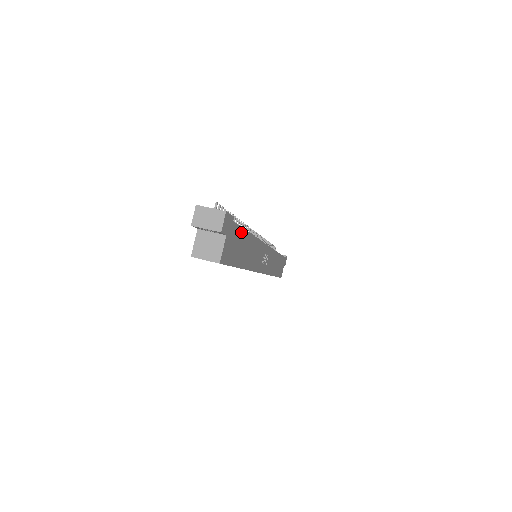
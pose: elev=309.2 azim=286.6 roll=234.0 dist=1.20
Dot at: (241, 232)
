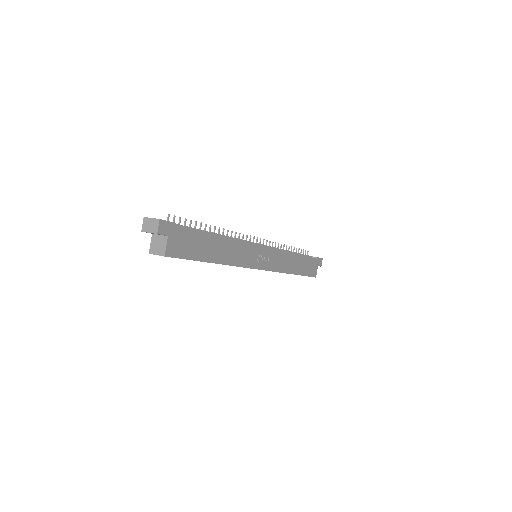
Dot at: (196, 234)
